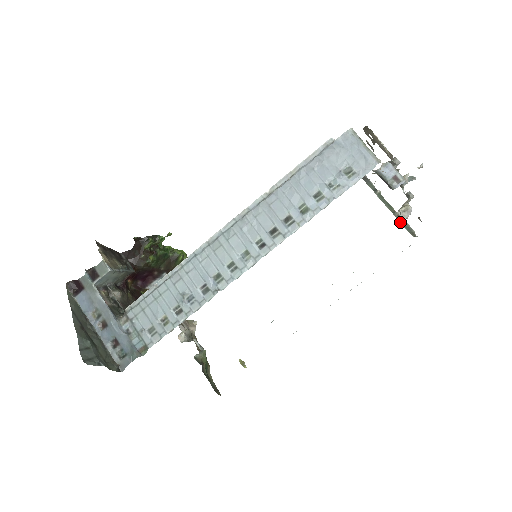
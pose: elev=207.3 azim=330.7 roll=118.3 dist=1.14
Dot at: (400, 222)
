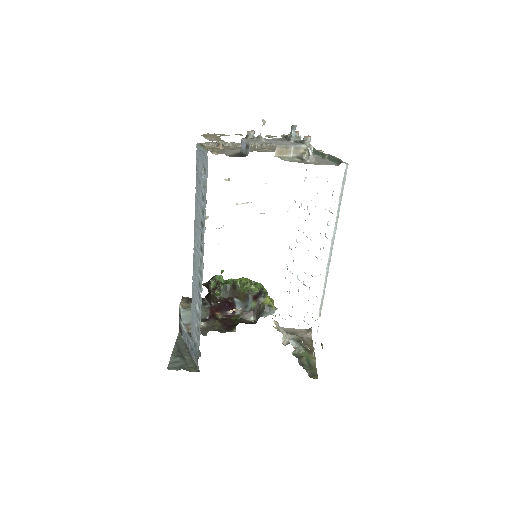
Dot at: (330, 161)
